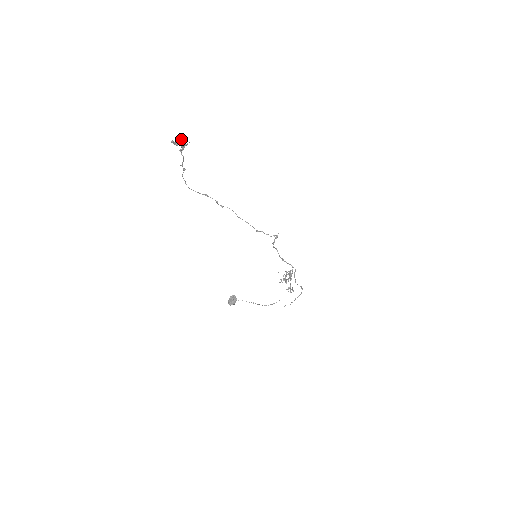
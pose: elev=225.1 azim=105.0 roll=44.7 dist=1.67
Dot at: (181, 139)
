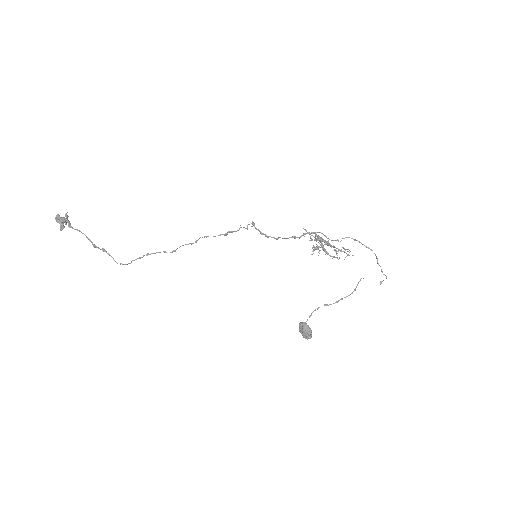
Dot at: (57, 215)
